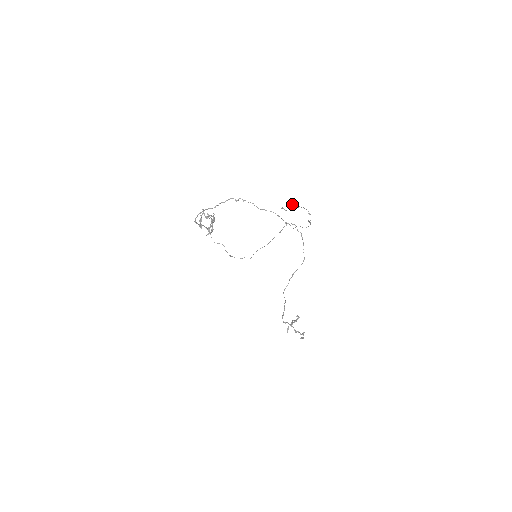
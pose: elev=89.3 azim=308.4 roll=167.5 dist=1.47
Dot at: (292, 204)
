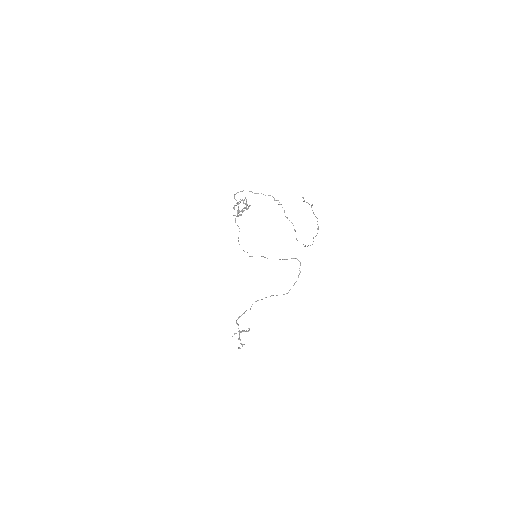
Dot at: occluded
